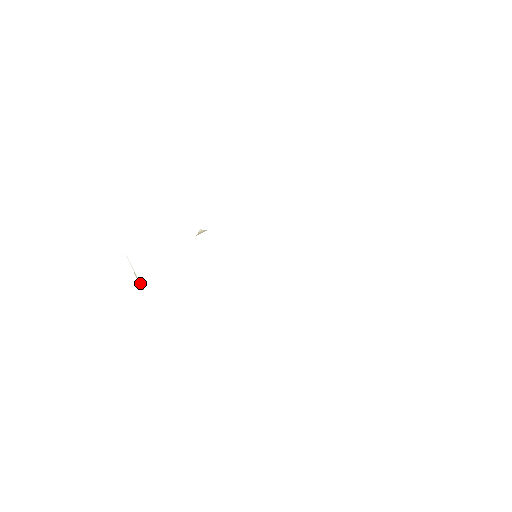
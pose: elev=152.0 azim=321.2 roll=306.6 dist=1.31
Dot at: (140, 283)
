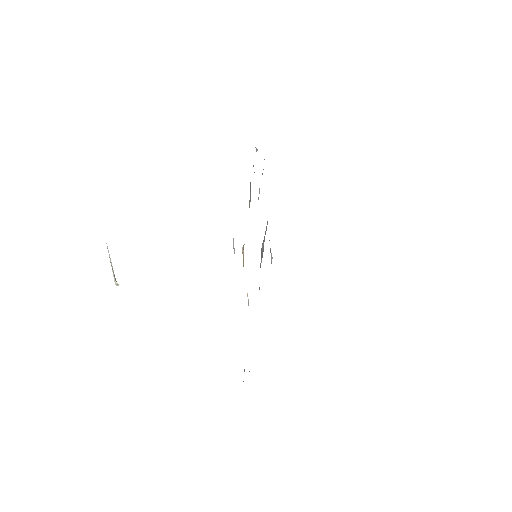
Dot at: (115, 278)
